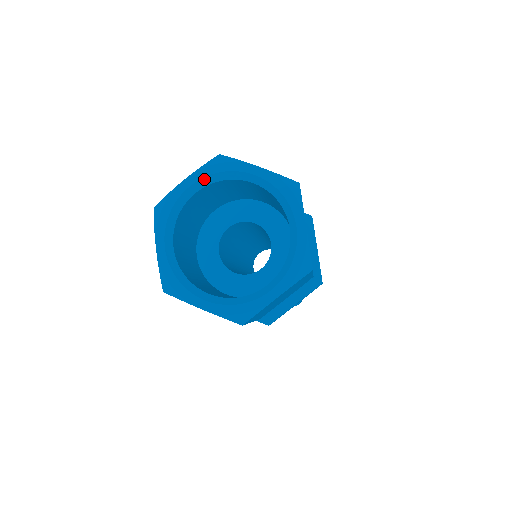
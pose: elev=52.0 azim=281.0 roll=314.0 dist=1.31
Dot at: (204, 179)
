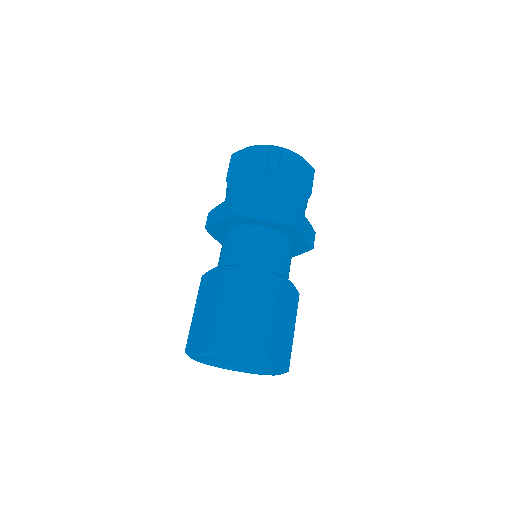
Dot at: occluded
